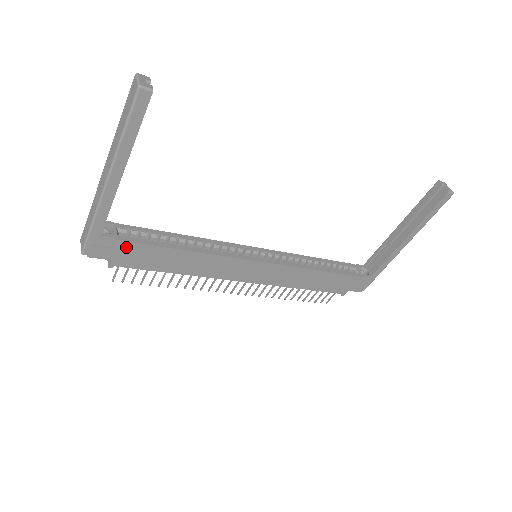
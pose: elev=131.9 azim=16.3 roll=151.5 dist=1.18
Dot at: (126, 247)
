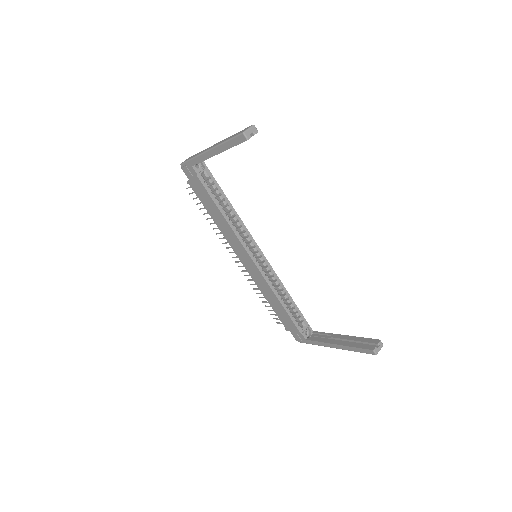
Dot at: (199, 183)
